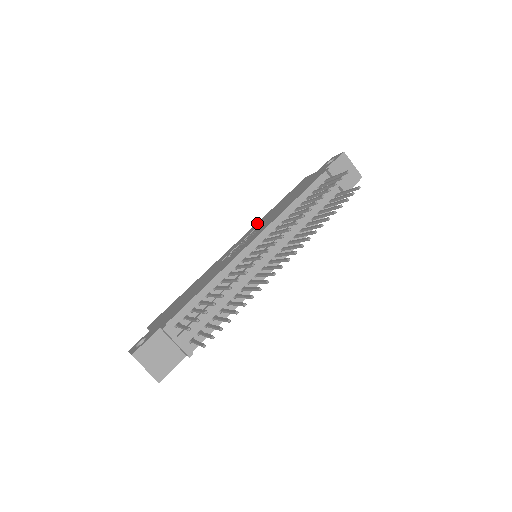
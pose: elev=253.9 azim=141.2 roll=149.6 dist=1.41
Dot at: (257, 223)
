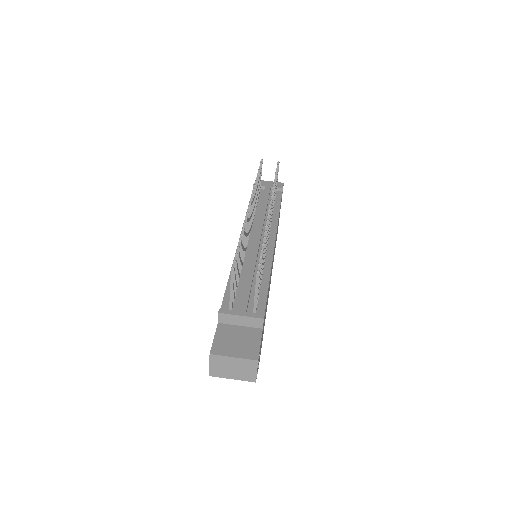
Dot at: occluded
